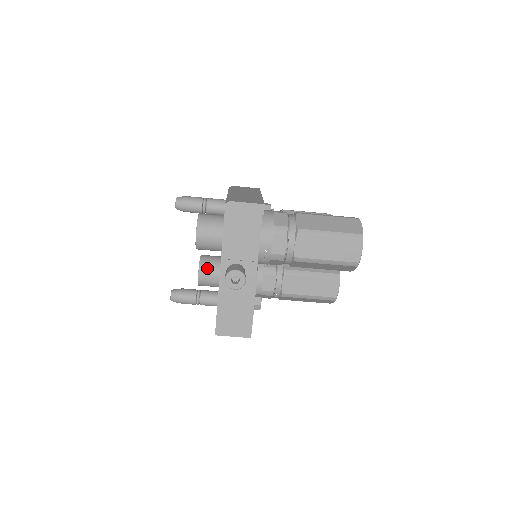
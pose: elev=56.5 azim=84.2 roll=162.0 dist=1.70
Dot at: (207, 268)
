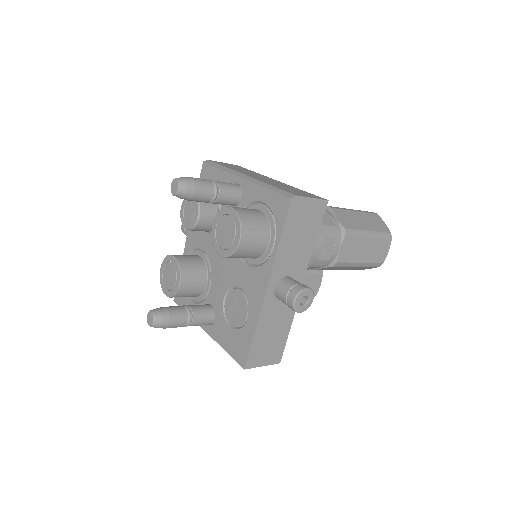
Dot at: (190, 274)
